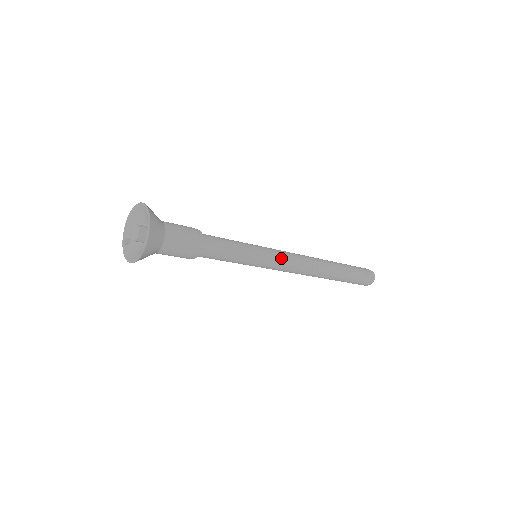
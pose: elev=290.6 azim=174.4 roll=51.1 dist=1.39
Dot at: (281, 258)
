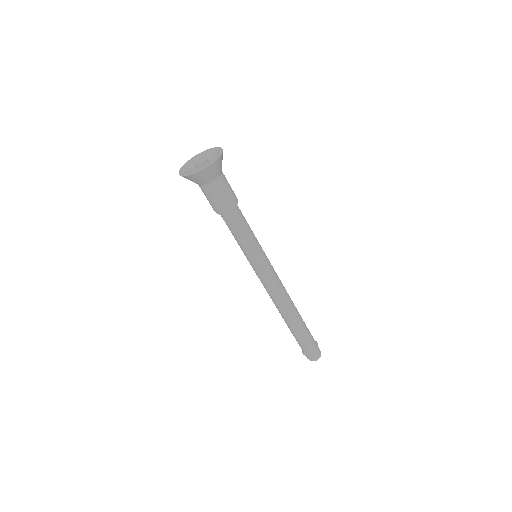
Dot at: (272, 266)
